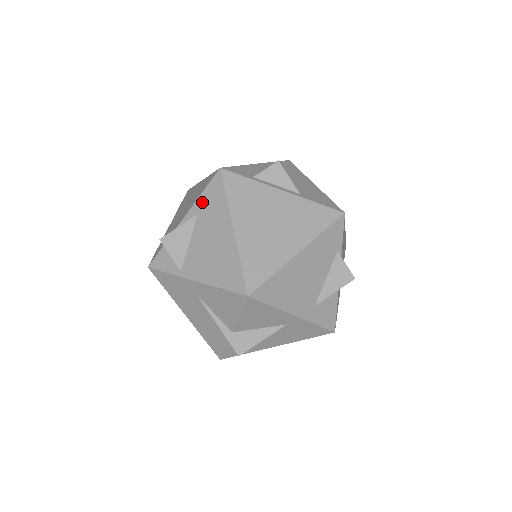
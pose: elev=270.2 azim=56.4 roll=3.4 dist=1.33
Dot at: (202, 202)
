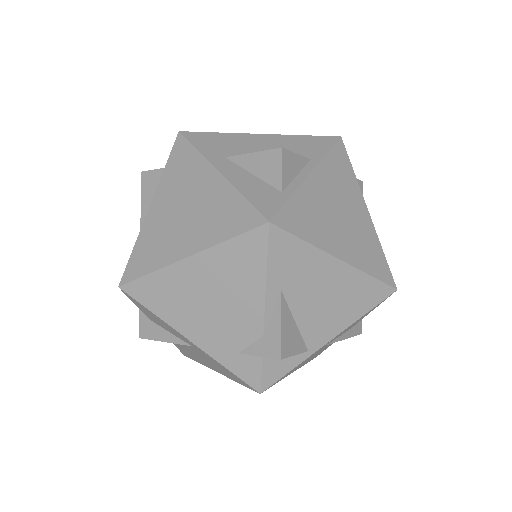
Dot at: (277, 276)
